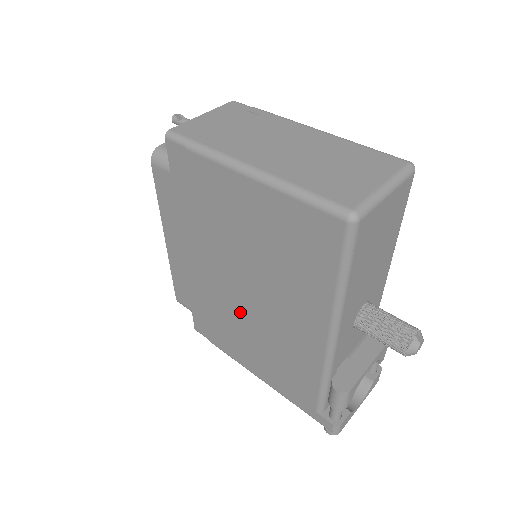
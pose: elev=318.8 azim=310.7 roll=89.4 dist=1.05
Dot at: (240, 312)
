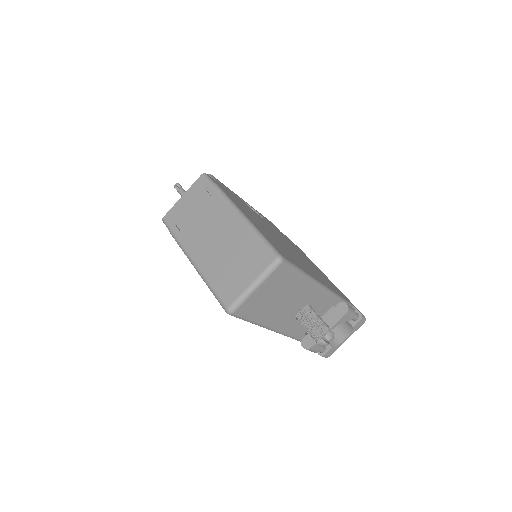
Dot at: occluded
